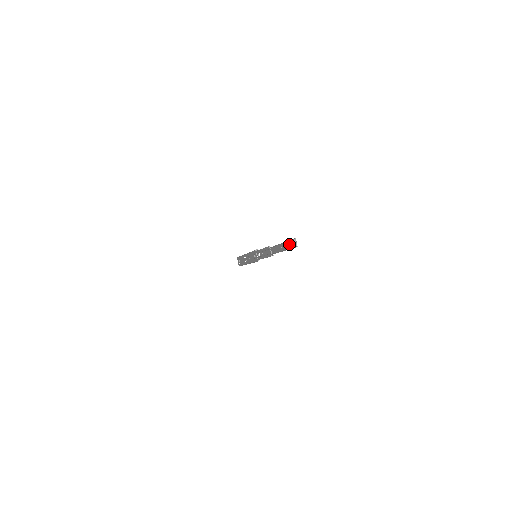
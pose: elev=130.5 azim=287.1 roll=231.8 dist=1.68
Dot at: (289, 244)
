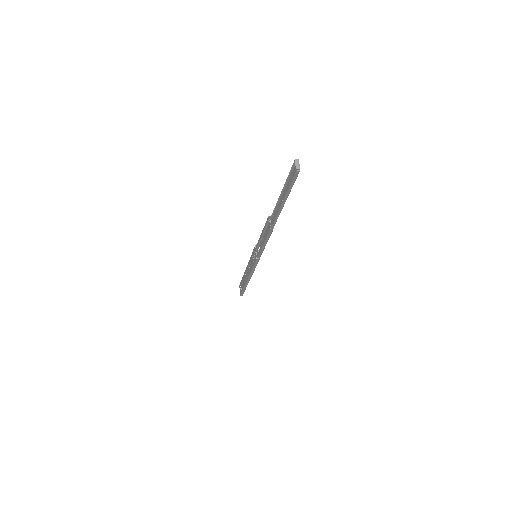
Dot at: (290, 181)
